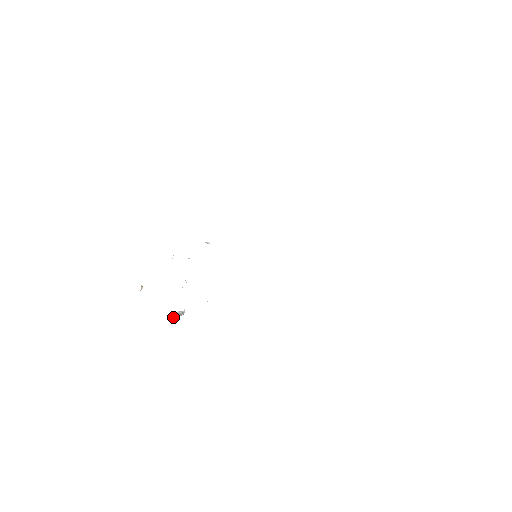
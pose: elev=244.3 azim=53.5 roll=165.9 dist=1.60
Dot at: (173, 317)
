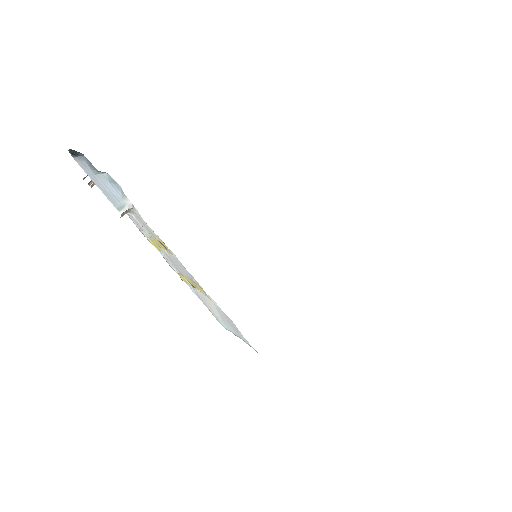
Dot at: occluded
